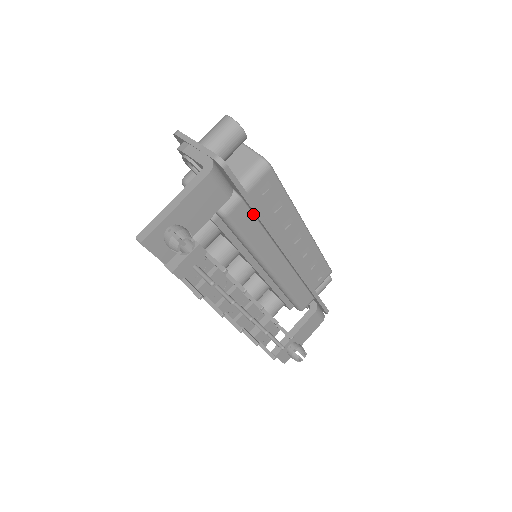
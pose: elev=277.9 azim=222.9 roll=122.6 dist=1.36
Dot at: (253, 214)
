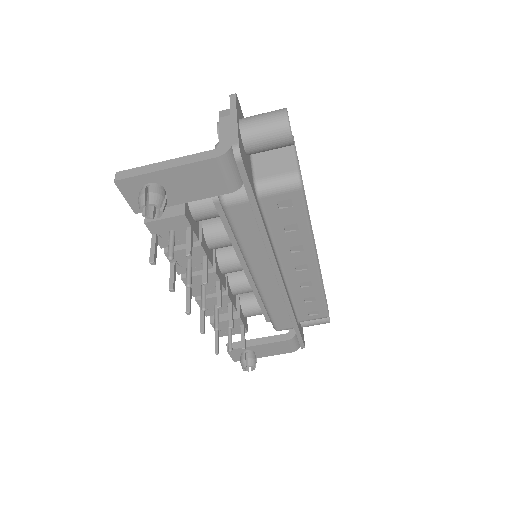
Dot at: occluded
